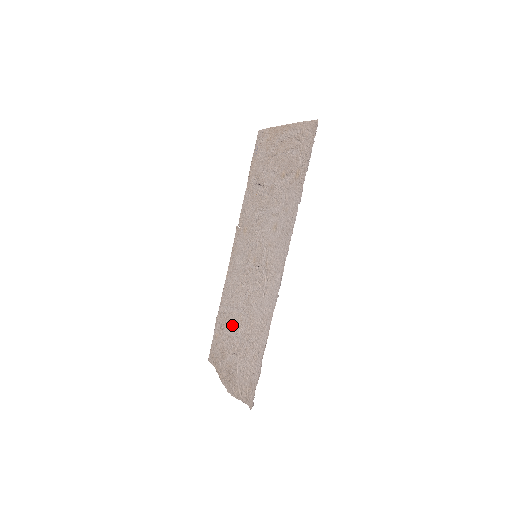
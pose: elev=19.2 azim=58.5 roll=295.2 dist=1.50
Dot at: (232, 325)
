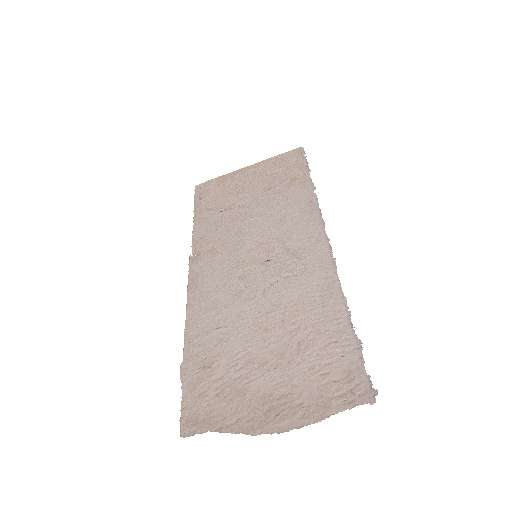
Dot at: (239, 344)
